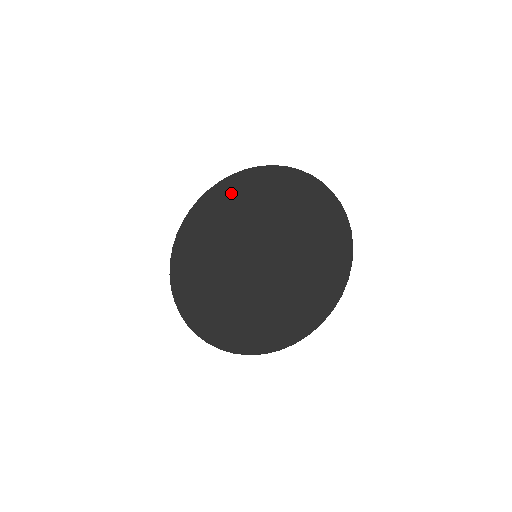
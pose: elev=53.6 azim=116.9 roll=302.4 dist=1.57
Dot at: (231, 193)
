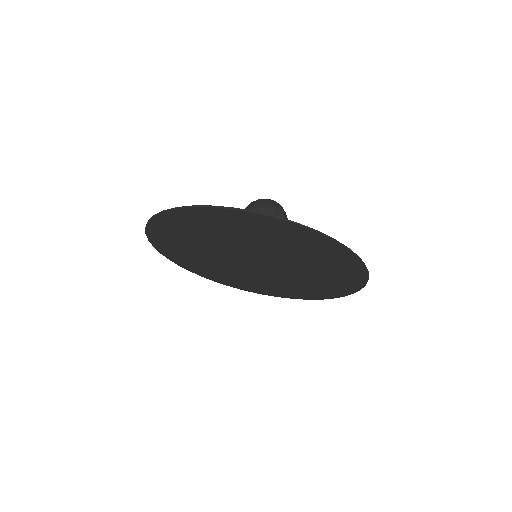
Dot at: (190, 223)
